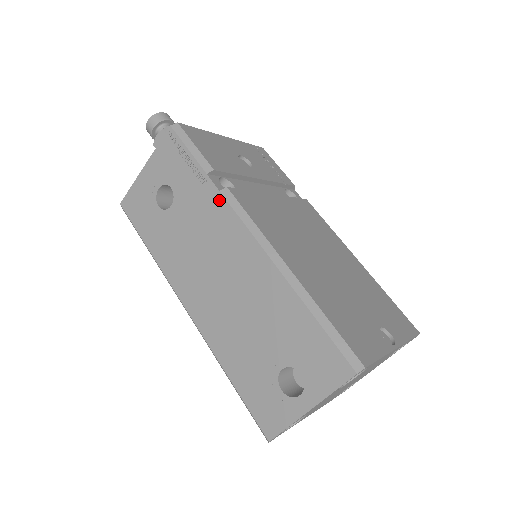
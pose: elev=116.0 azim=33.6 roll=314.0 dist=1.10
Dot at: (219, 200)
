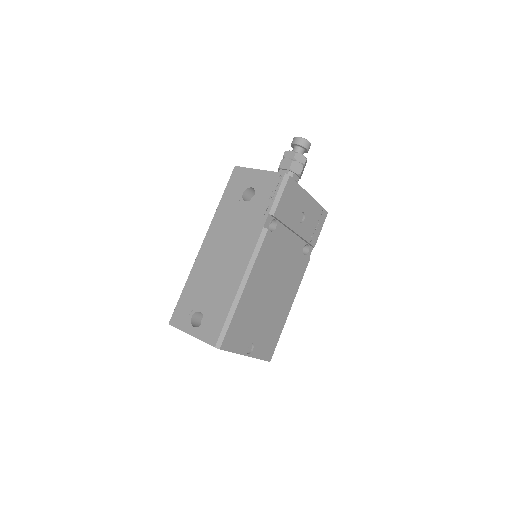
Dot at: (259, 230)
